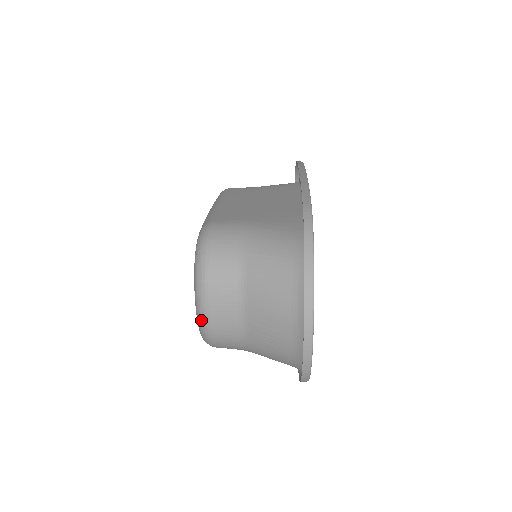
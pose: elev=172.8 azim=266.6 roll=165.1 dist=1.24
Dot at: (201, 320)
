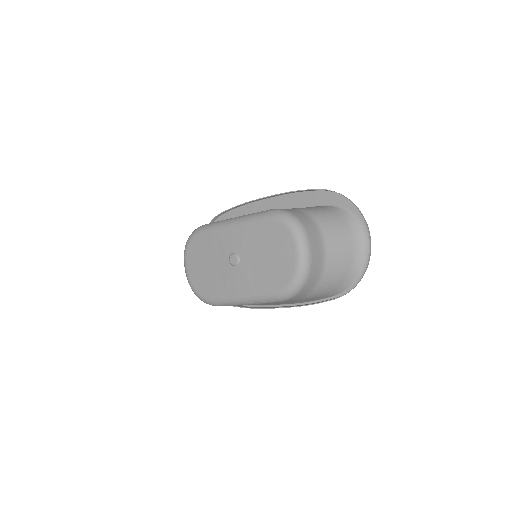
Dot at: (306, 259)
